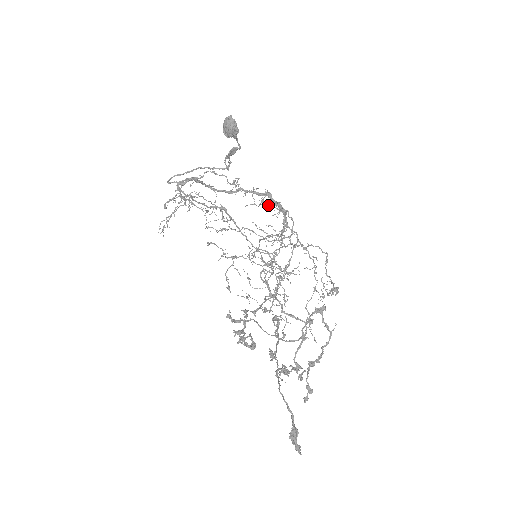
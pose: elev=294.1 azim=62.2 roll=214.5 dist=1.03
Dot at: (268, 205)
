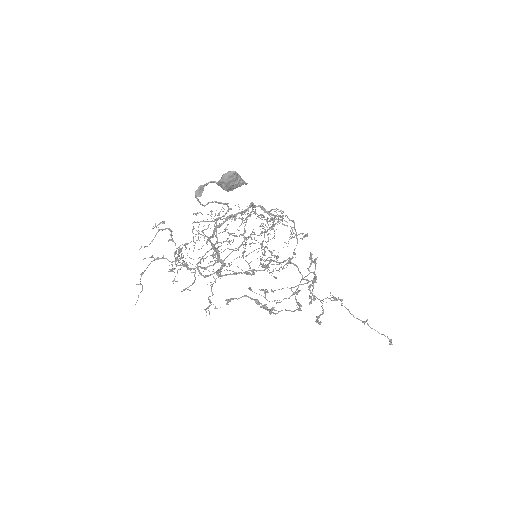
Dot at: occluded
